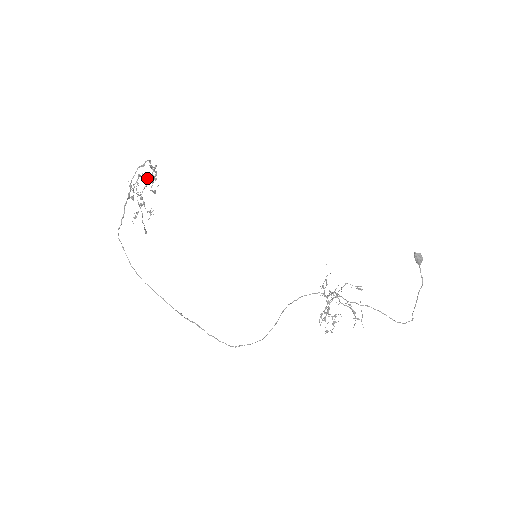
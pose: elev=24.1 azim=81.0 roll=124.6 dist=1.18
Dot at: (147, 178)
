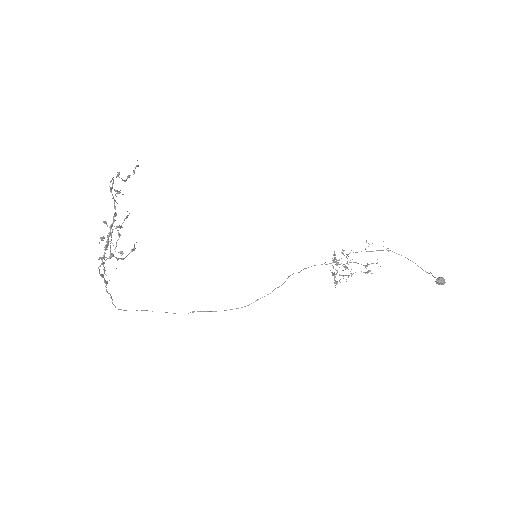
Dot at: occluded
